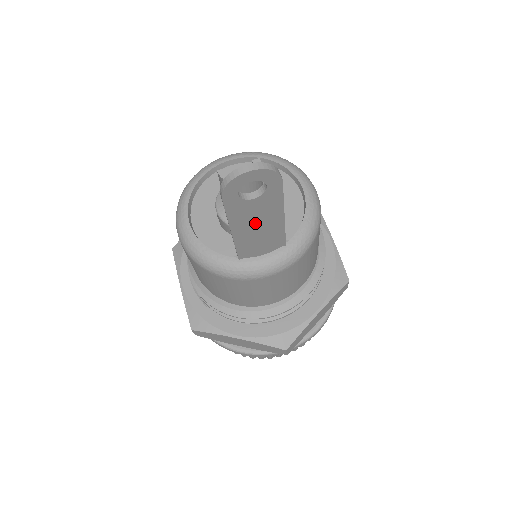
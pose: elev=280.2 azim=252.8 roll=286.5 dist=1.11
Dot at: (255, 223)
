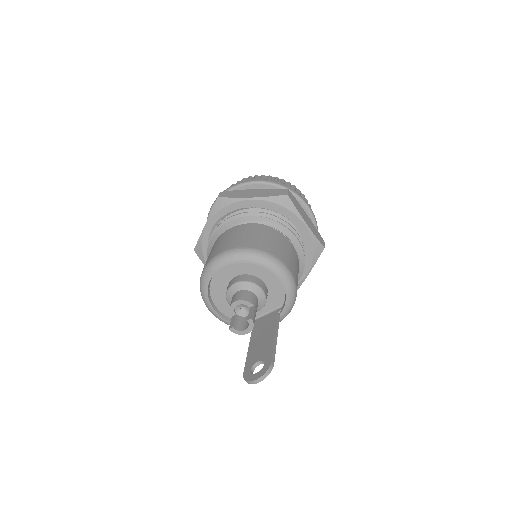
Dot at: occluded
